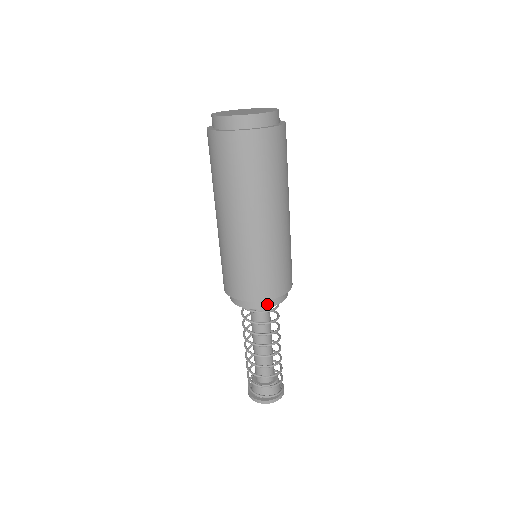
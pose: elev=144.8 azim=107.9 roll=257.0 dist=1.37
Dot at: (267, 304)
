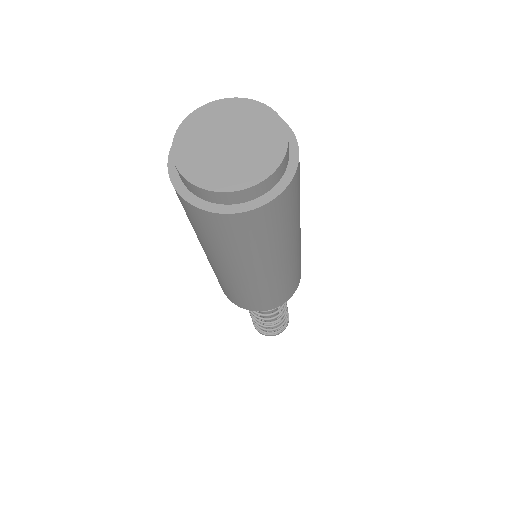
Dot at: occluded
